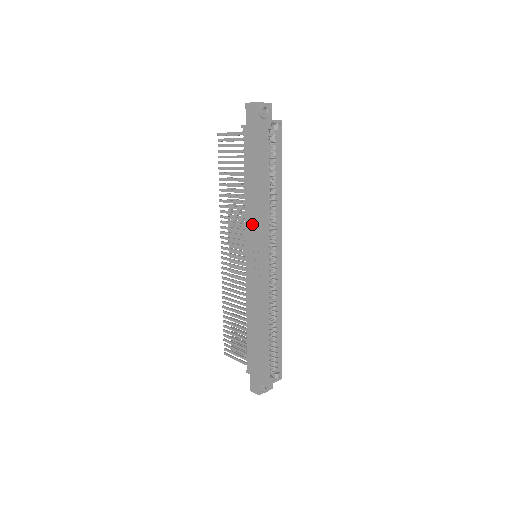
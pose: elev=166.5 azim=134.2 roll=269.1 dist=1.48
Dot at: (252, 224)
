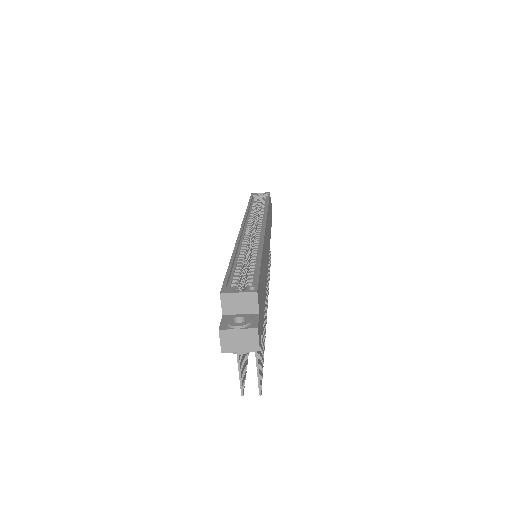
Dot at: occluded
